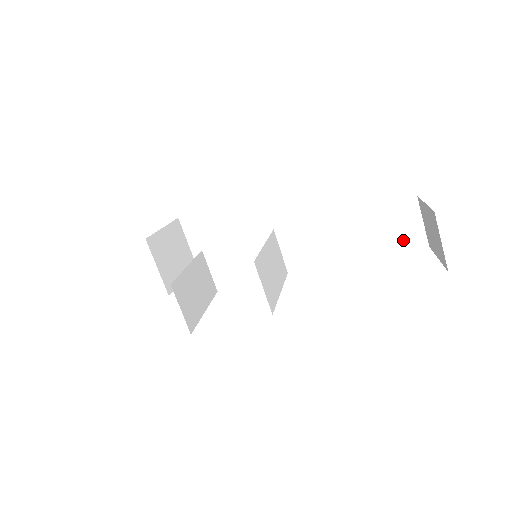
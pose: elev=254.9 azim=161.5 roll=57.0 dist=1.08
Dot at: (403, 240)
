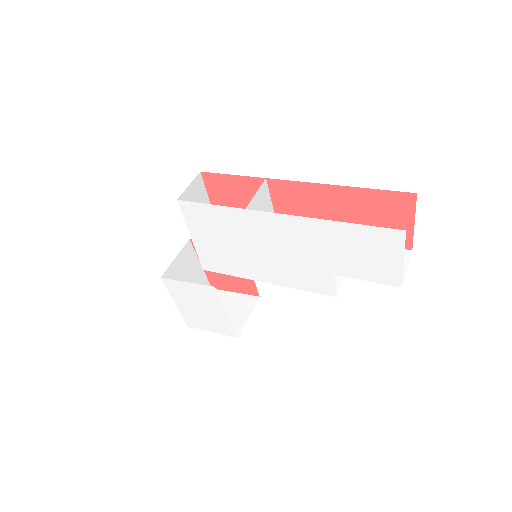
Dot at: occluded
